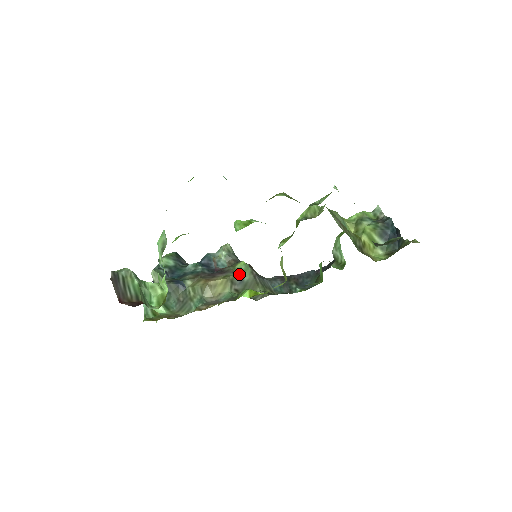
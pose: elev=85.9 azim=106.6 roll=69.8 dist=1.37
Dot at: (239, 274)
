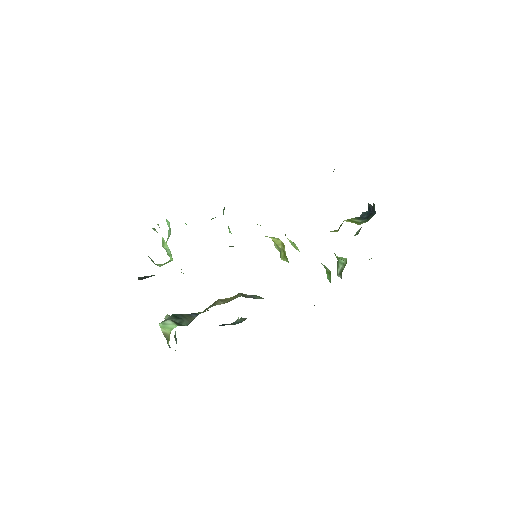
Dot at: (250, 295)
